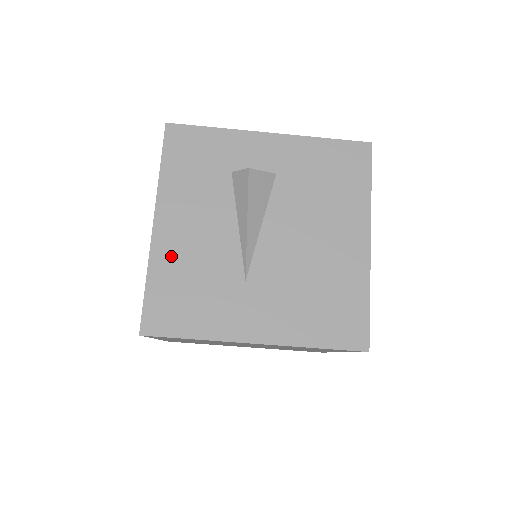
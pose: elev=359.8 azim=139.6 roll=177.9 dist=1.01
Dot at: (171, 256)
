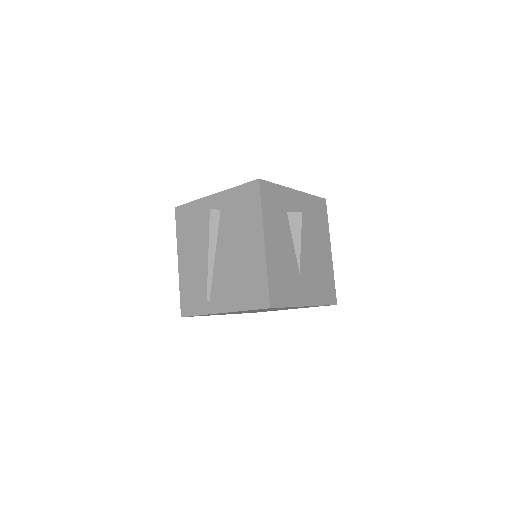
Dot at: (274, 261)
